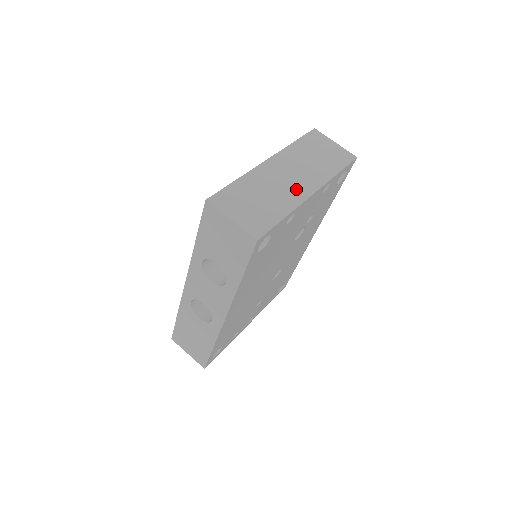
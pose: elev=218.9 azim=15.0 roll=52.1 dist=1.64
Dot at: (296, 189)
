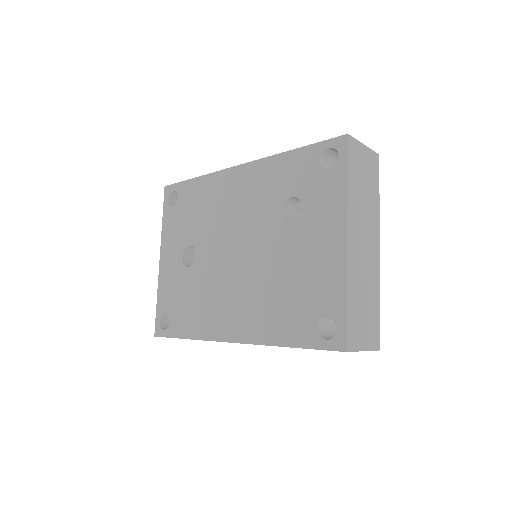
Dot at: (372, 258)
